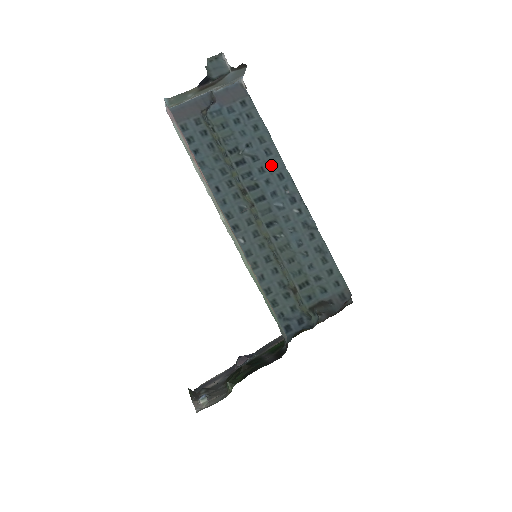
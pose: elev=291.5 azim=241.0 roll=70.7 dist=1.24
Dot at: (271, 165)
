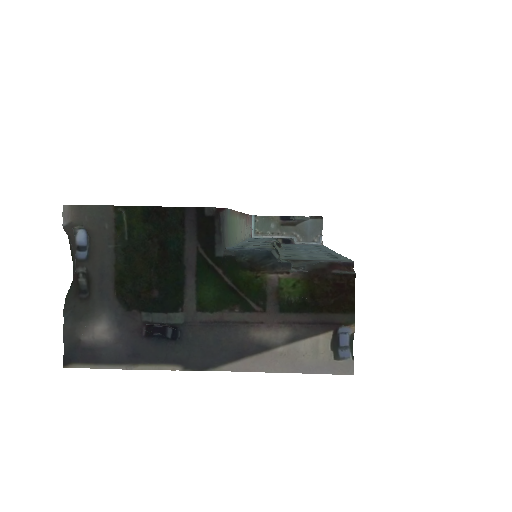
Dot at: (316, 248)
